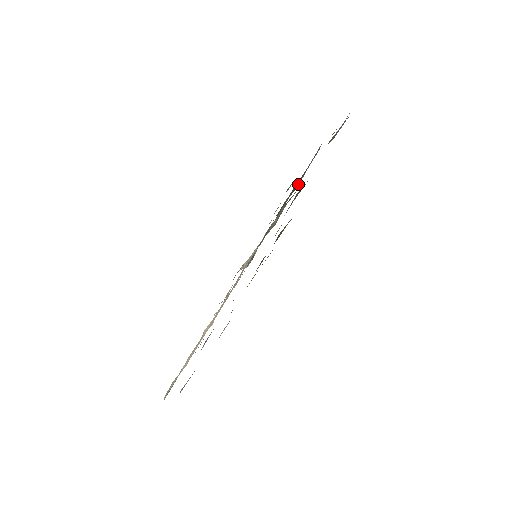
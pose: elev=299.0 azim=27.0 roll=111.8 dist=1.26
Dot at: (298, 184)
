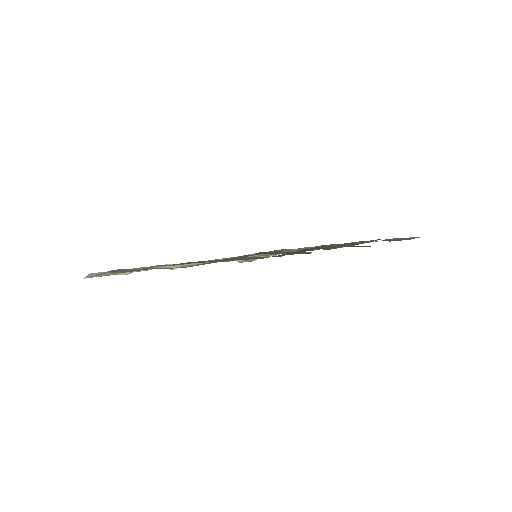
Dot at: (334, 248)
